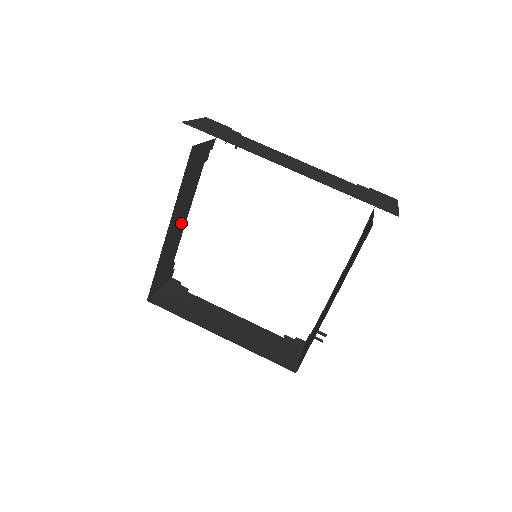
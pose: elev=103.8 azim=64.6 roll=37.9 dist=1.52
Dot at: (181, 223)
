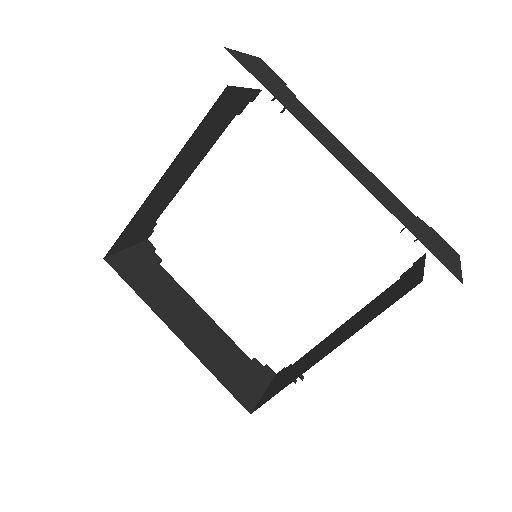
Dot at: (180, 180)
